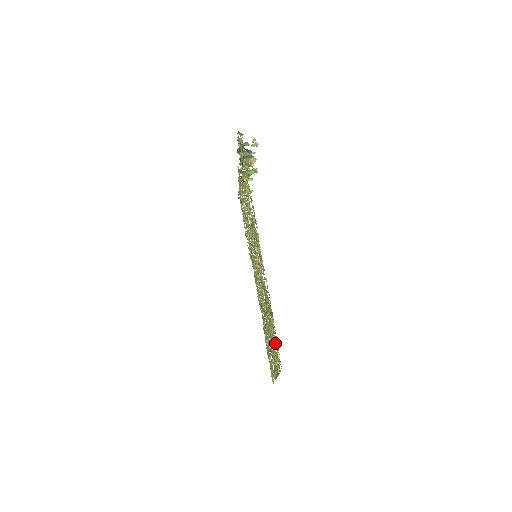
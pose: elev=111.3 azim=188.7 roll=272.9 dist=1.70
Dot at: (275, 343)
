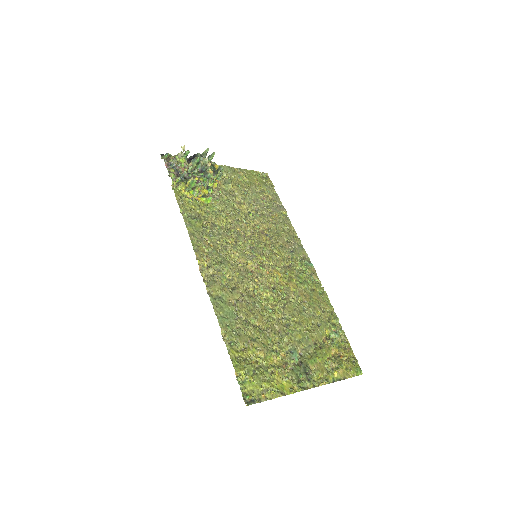
Dot at: (246, 373)
